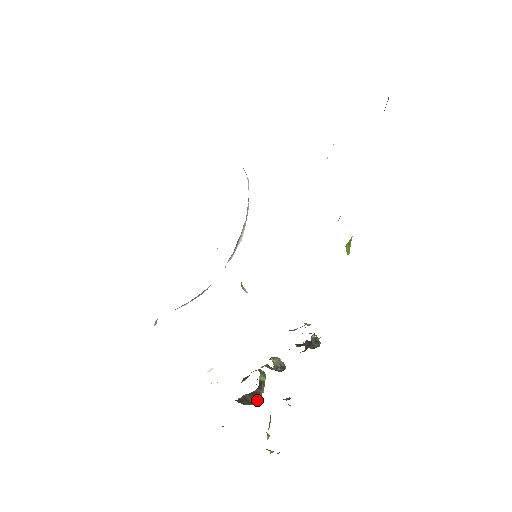
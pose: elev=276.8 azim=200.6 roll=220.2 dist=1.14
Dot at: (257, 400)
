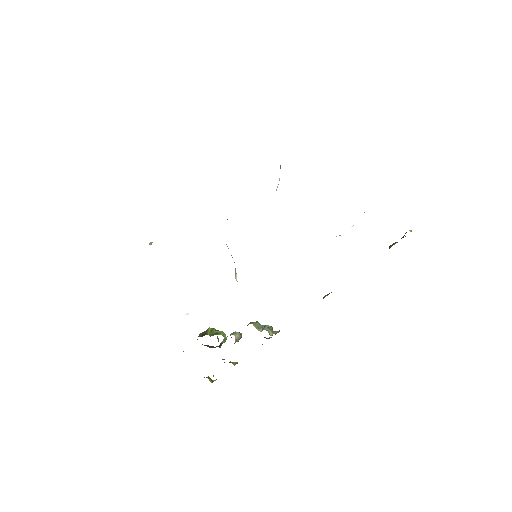
Dot at: (214, 347)
